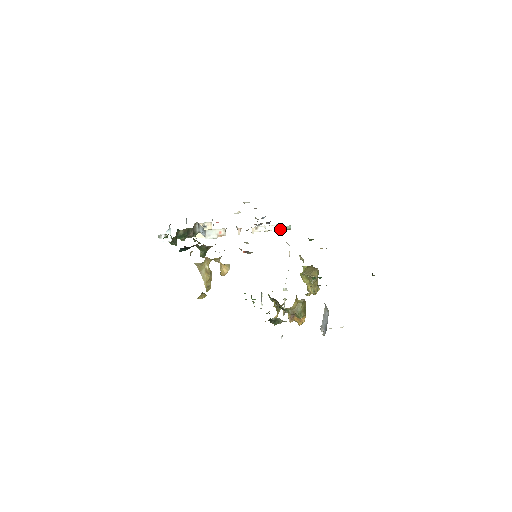
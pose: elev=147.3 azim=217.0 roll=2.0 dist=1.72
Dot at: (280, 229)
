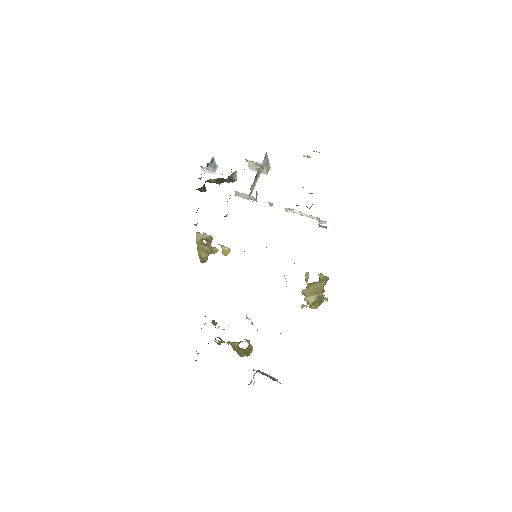
Dot at: (318, 220)
